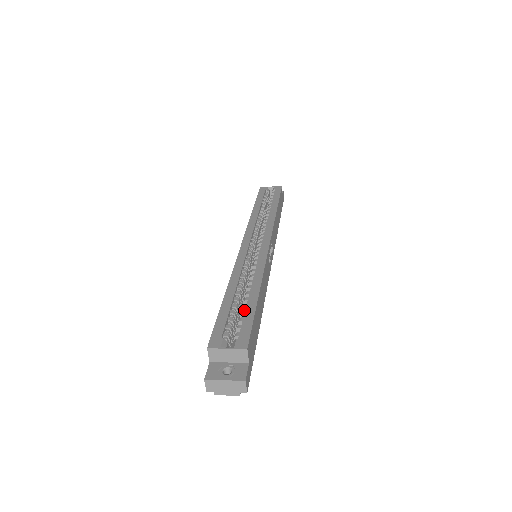
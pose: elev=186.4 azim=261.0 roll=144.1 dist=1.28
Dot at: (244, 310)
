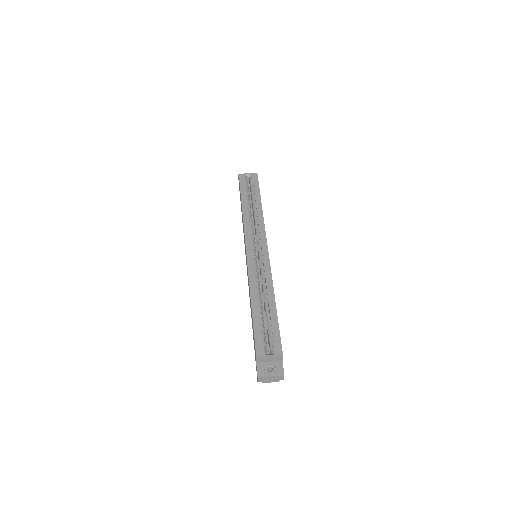
Dot at: (269, 320)
